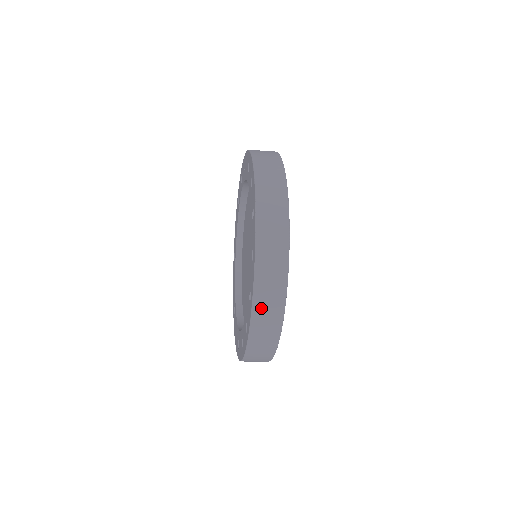
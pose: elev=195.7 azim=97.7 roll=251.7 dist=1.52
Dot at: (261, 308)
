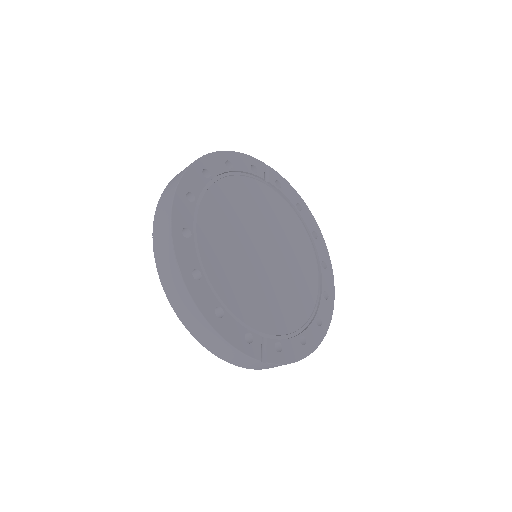
Dot at: (197, 333)
